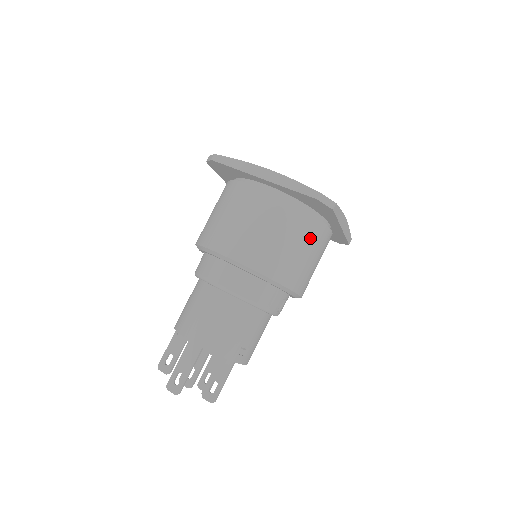
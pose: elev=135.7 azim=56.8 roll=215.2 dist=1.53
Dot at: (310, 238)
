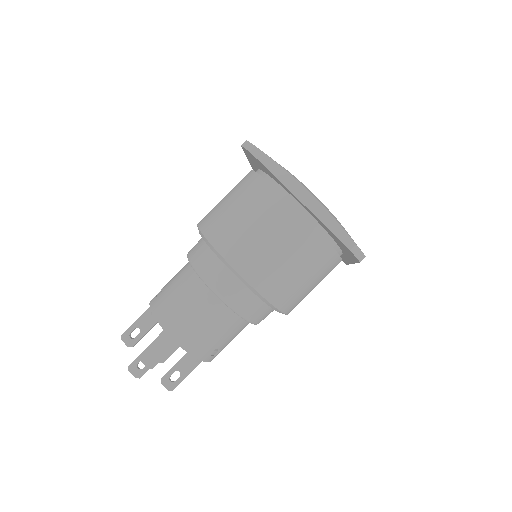
Dot at: (322, 270)
